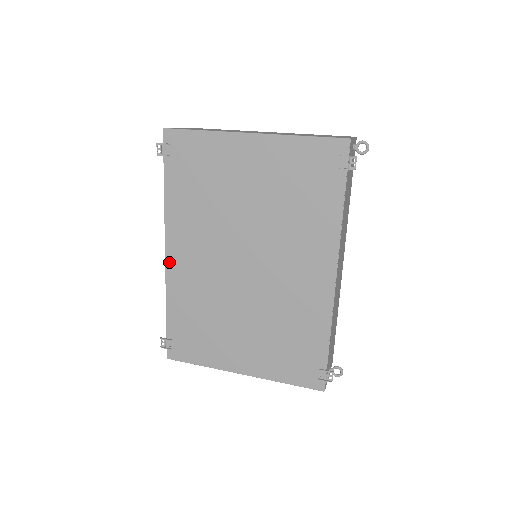
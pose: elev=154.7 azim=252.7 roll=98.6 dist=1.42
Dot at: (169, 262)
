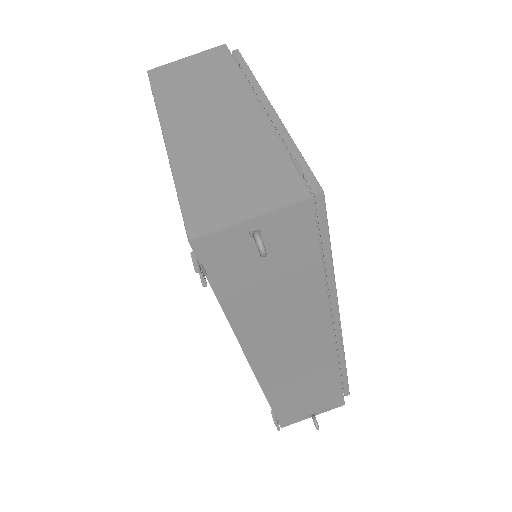
Dot at: occluded
